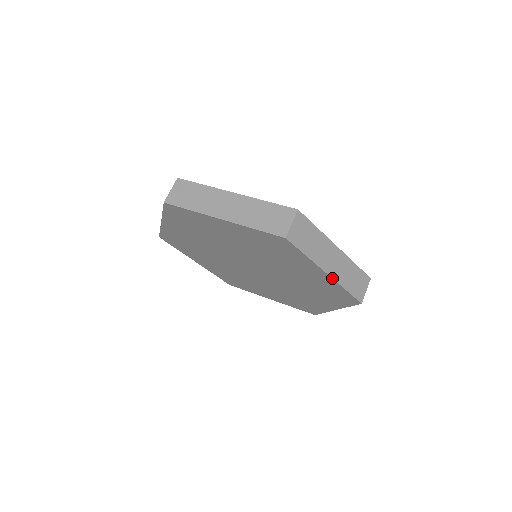
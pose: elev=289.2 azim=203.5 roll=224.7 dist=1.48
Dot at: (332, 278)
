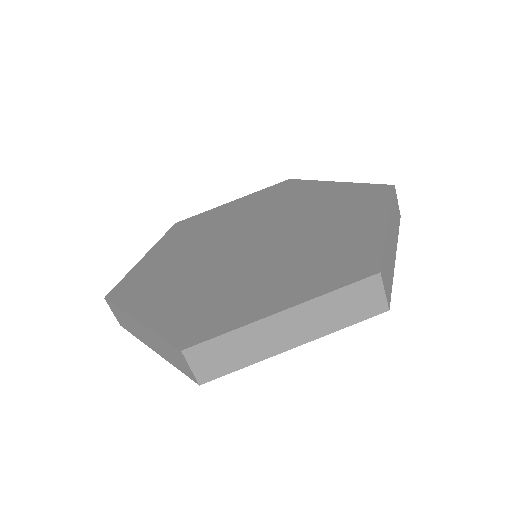
Dot at: (396, 250)
